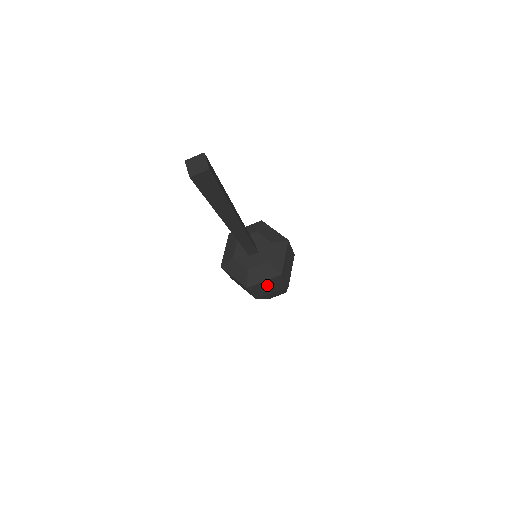
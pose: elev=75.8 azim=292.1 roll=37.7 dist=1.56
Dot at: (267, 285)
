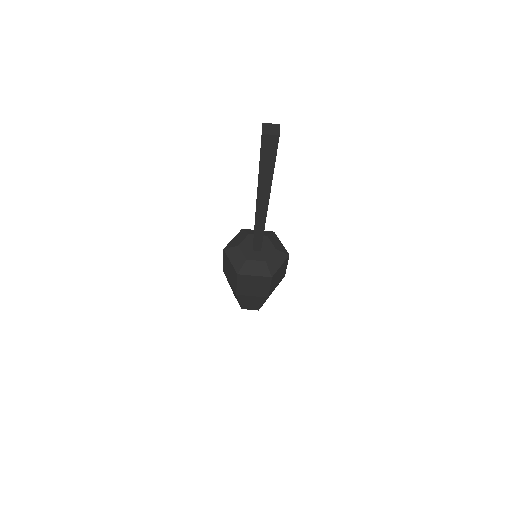
Dot at: (254, 282)
